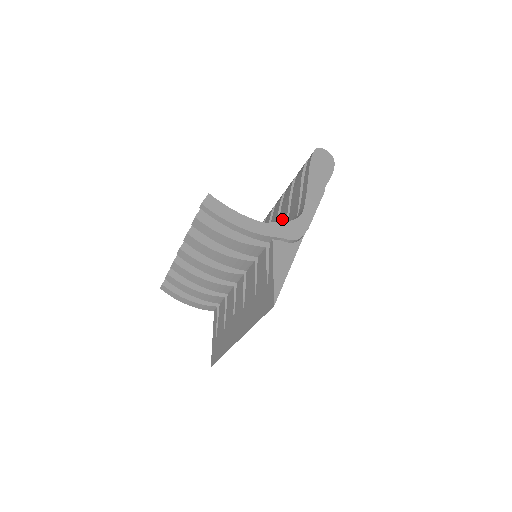
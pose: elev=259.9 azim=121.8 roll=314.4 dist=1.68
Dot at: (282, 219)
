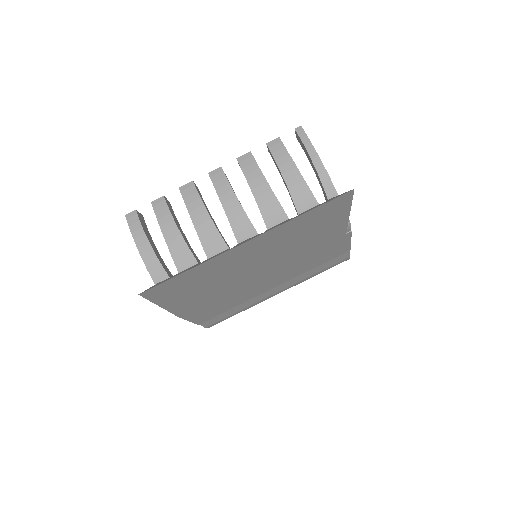
Dot at: occluded
